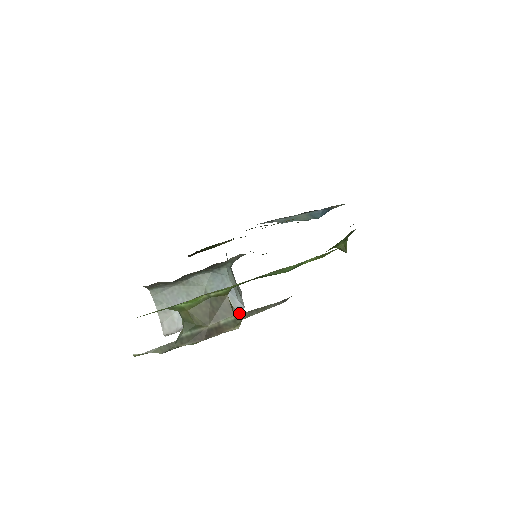
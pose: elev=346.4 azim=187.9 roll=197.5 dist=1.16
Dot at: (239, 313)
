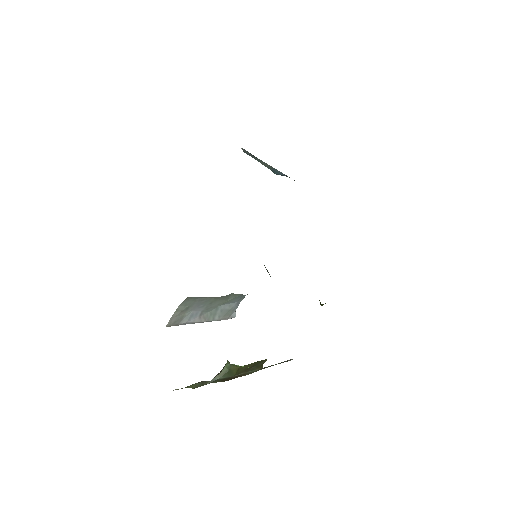
Dot at: (262, 368)
